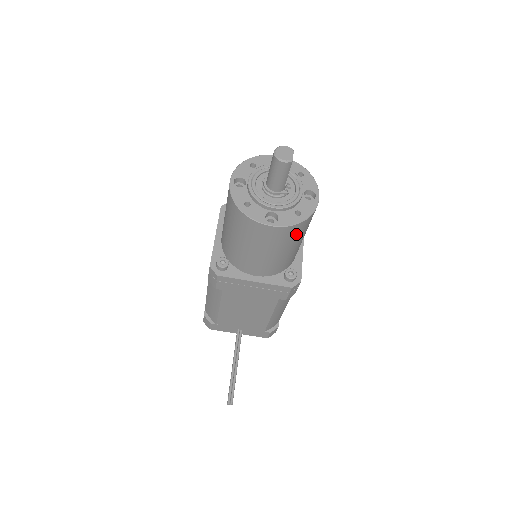
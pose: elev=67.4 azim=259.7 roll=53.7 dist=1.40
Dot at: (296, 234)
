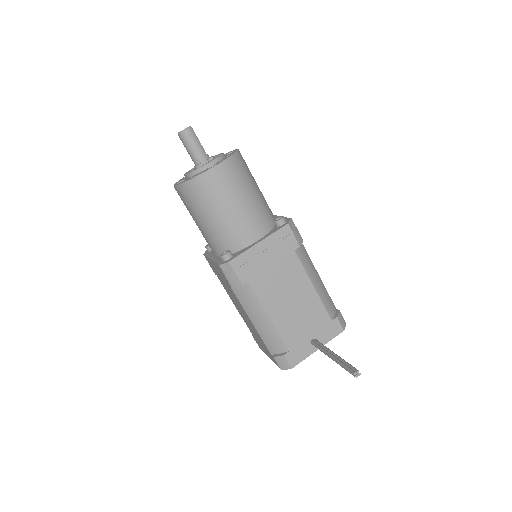
Dot at: (242, 171)
